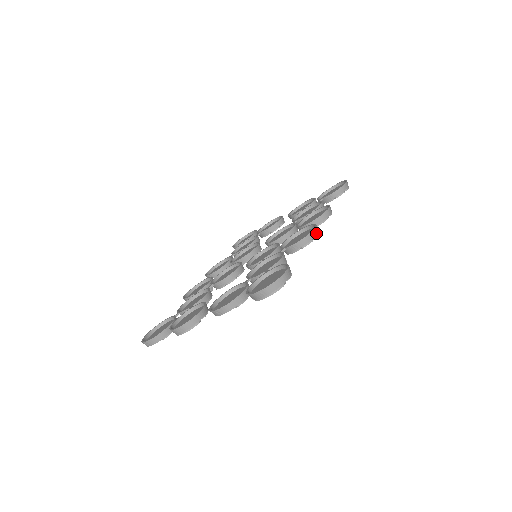
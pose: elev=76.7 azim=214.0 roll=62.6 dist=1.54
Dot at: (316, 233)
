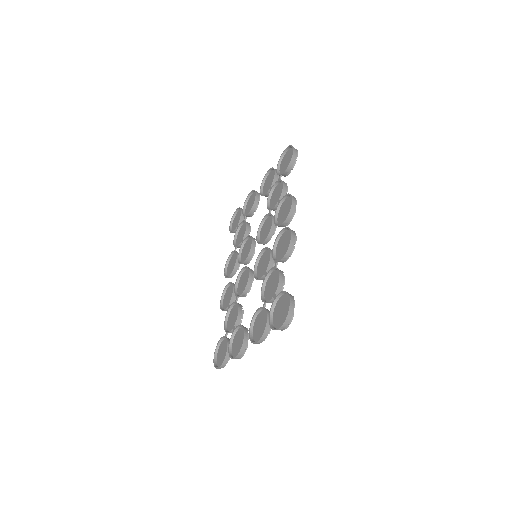
Dot at: (294, 239)
